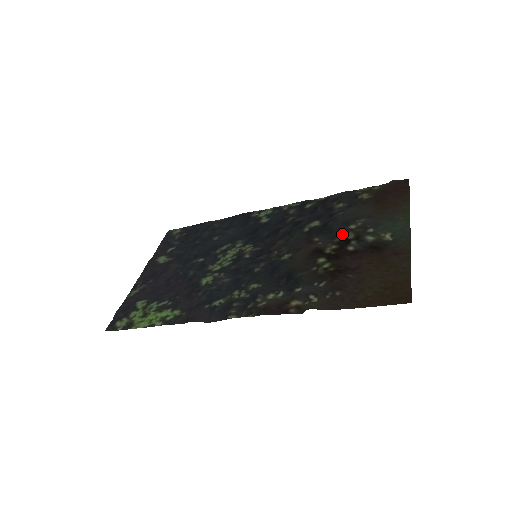
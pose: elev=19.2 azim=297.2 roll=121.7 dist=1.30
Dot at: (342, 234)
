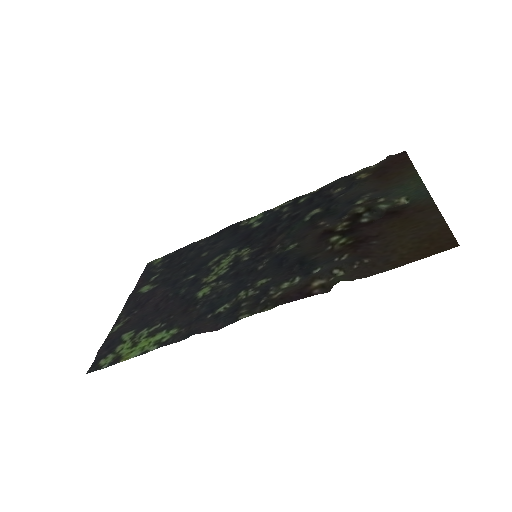
Dot at: (350, 211)
